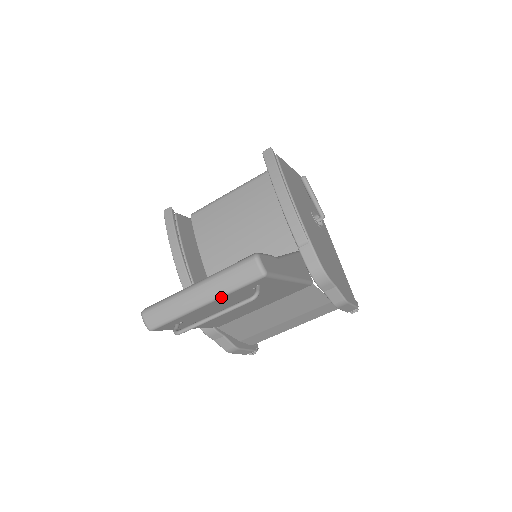
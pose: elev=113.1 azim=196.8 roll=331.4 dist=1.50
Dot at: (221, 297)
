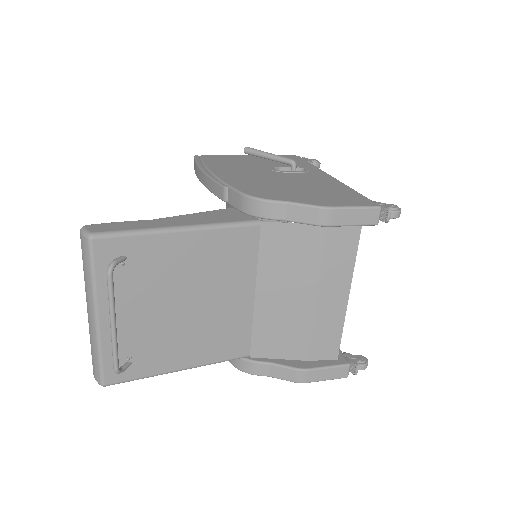
Dot at: (96, 296)
